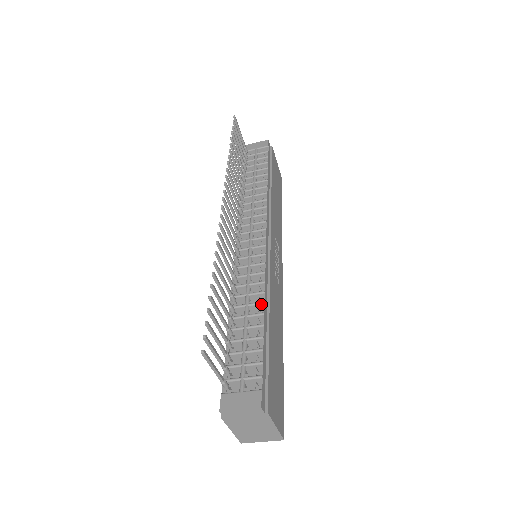
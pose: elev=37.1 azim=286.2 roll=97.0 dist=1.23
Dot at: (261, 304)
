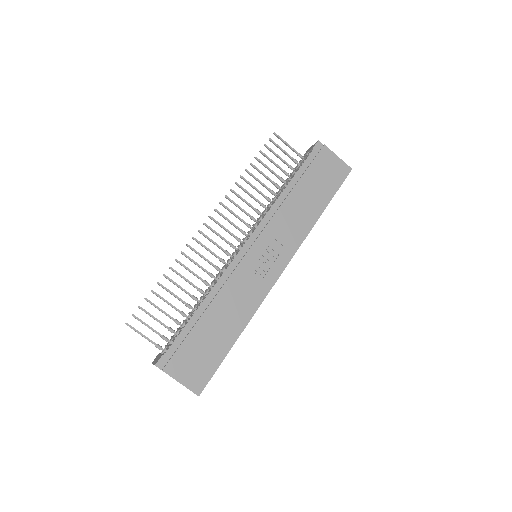
Dot at: (205, 297)
